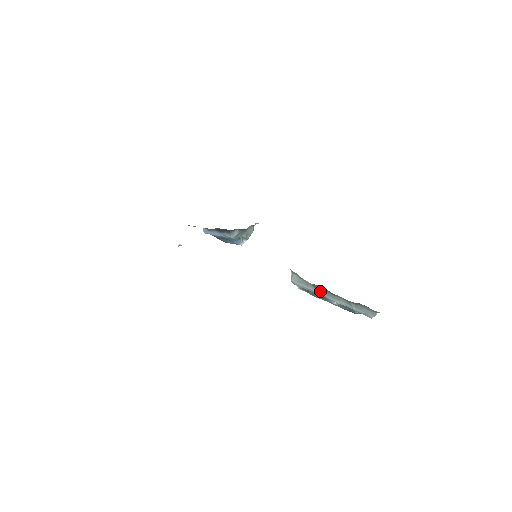
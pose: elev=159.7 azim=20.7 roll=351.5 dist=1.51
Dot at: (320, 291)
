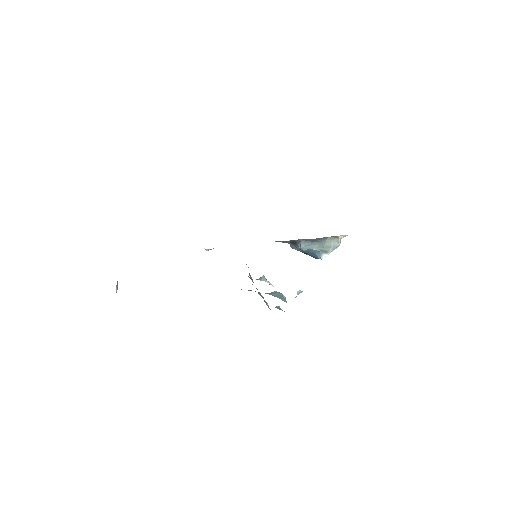
Dot at: occluded
